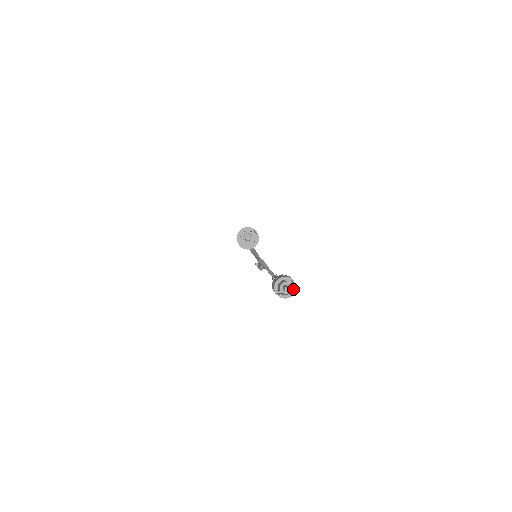
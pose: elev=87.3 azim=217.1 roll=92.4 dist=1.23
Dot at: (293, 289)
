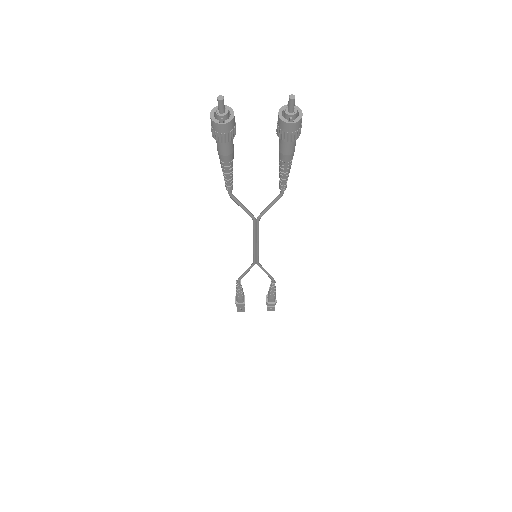
Dot at: (297, 109)
